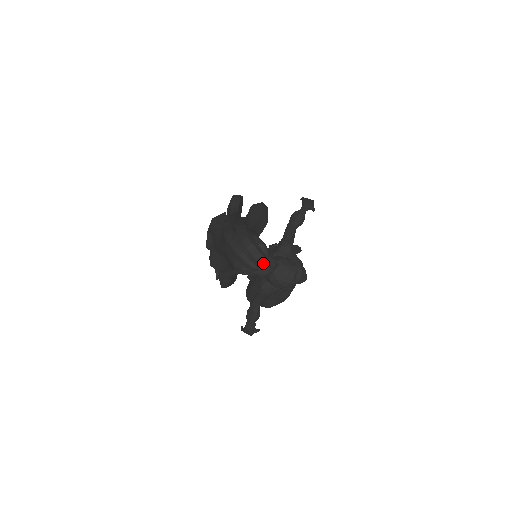
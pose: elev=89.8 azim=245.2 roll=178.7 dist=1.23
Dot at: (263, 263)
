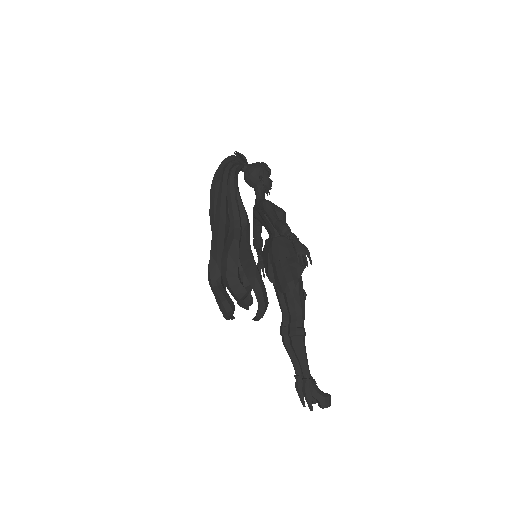
Dot at: (237, 157)
